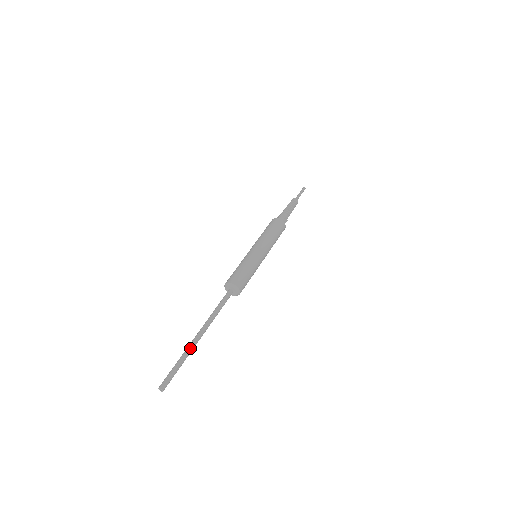
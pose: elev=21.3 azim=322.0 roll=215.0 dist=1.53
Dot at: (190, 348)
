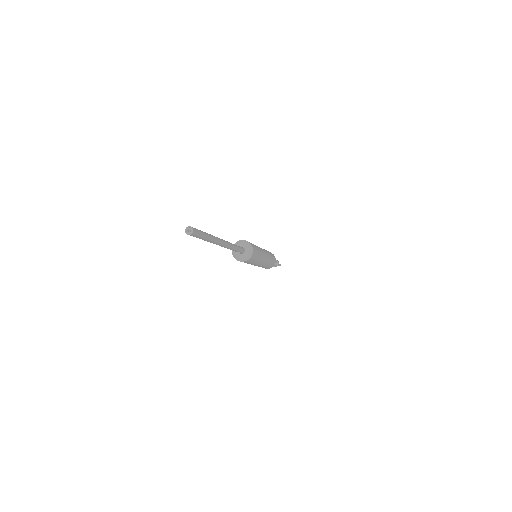
Dot at: (217, 238)
